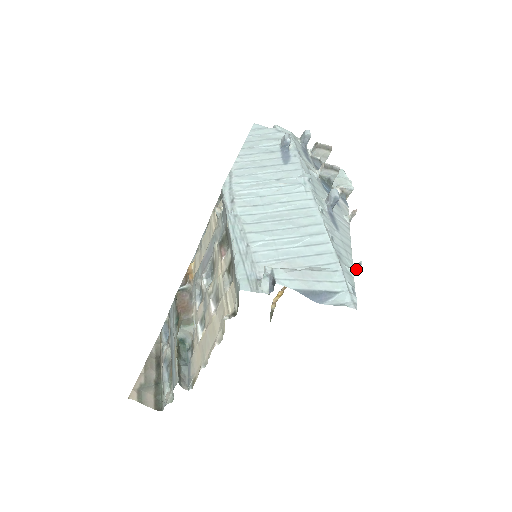
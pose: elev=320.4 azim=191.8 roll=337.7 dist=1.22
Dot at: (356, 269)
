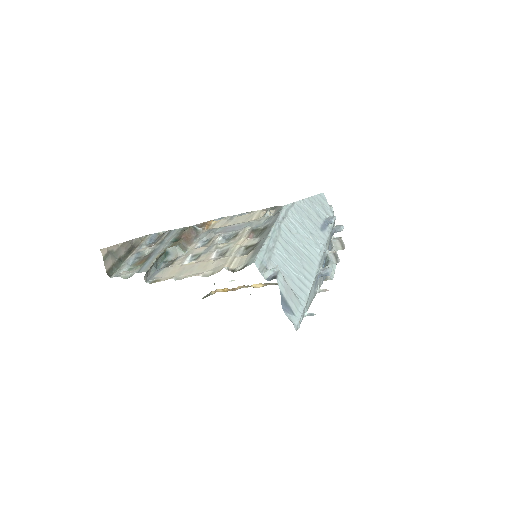
Dot at: (309, 315)
